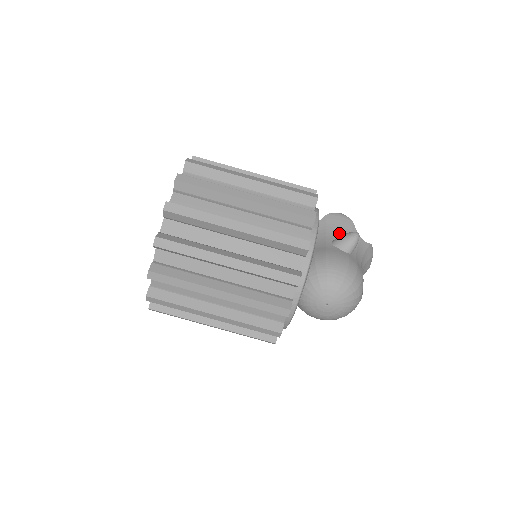
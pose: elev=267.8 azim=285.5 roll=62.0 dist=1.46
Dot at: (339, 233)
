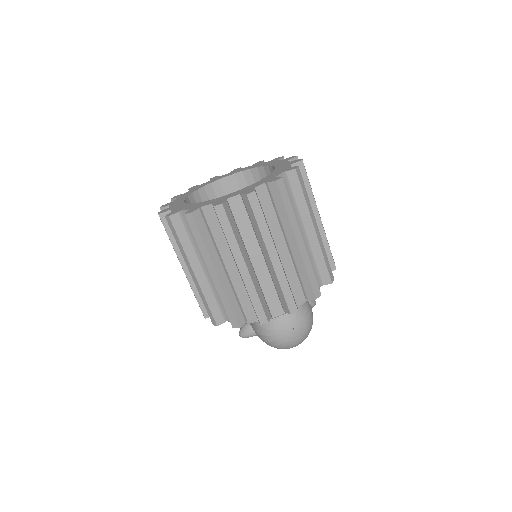
Dot at: occluded
